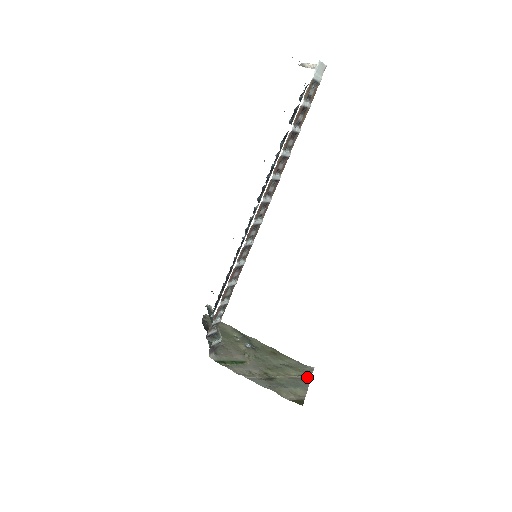
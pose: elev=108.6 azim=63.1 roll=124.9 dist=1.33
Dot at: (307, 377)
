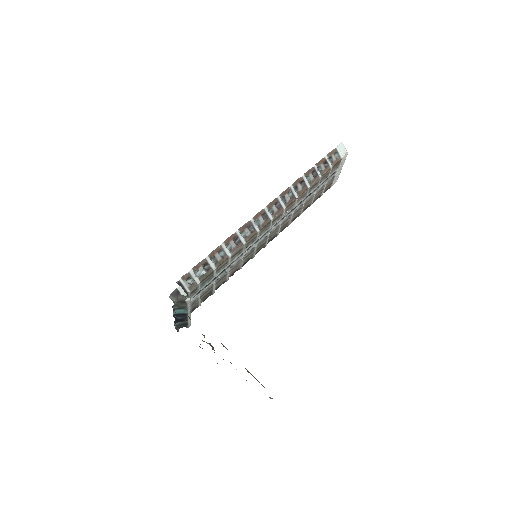
Dot at: occluded
